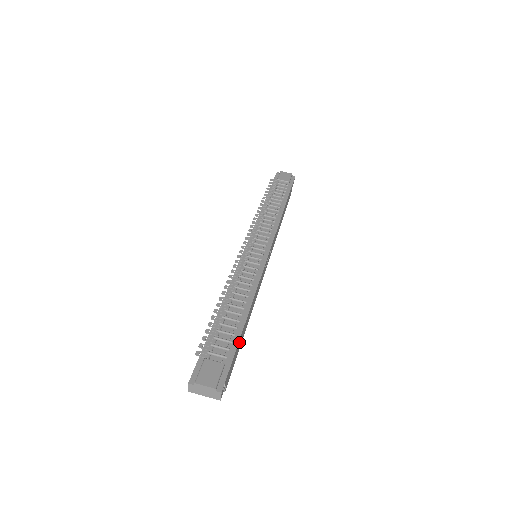
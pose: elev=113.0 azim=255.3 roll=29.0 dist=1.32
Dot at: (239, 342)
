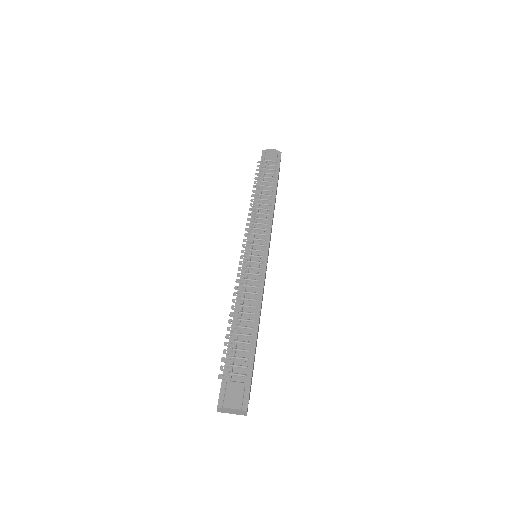
Dot at: (254, 356)
